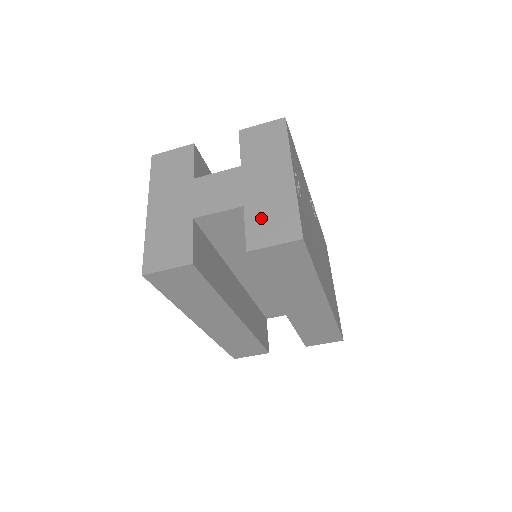
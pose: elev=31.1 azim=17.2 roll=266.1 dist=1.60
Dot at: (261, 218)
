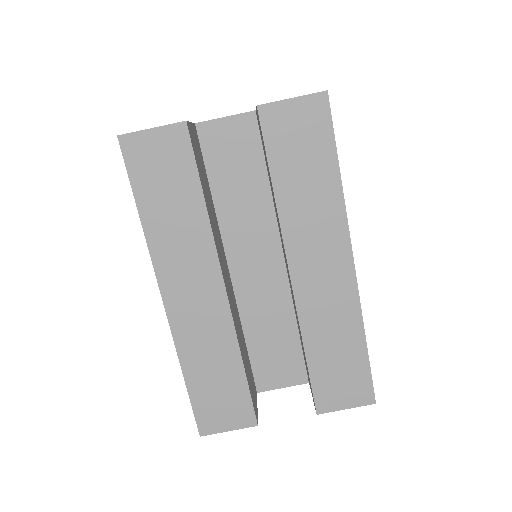
Dot at: occluded
